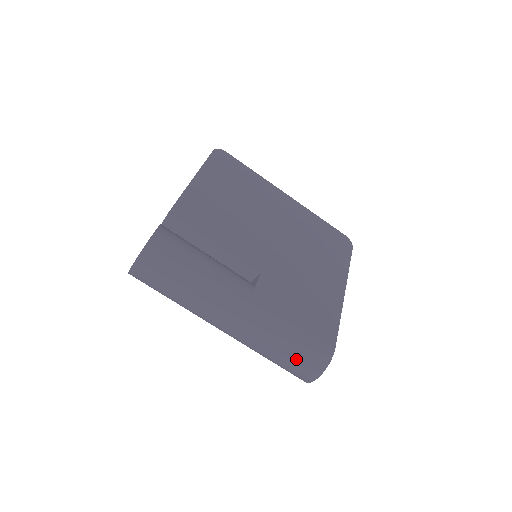
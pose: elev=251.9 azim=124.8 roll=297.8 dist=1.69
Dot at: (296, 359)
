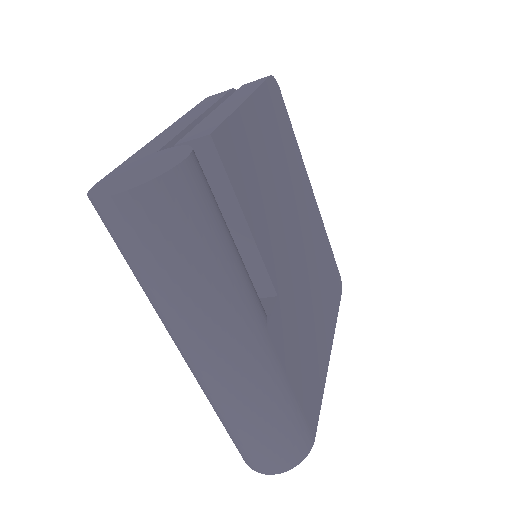
Dot at: (269, 443)
